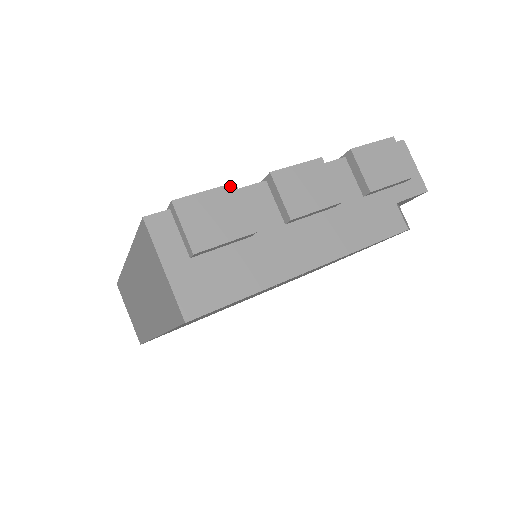
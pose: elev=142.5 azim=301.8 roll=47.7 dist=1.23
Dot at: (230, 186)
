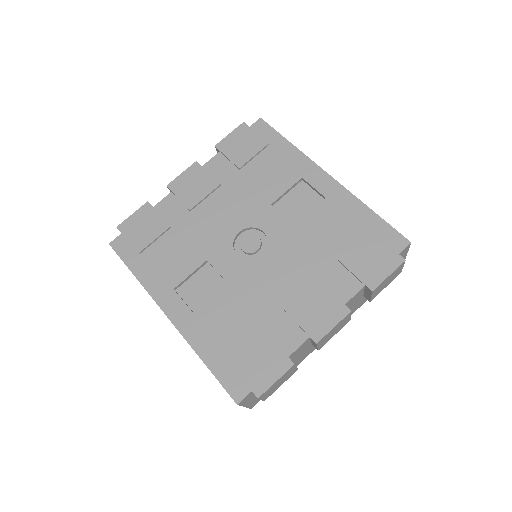
Dot at: (291, 368)
